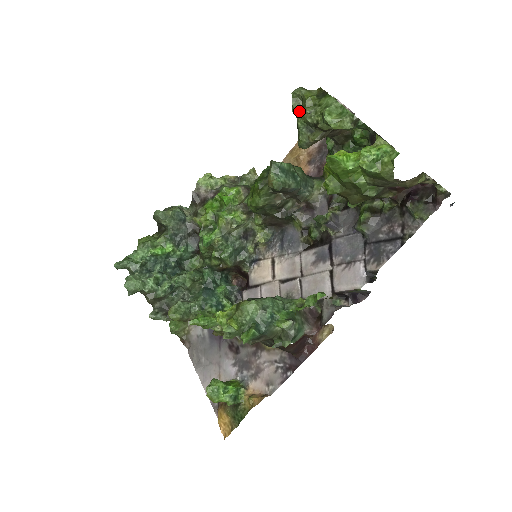
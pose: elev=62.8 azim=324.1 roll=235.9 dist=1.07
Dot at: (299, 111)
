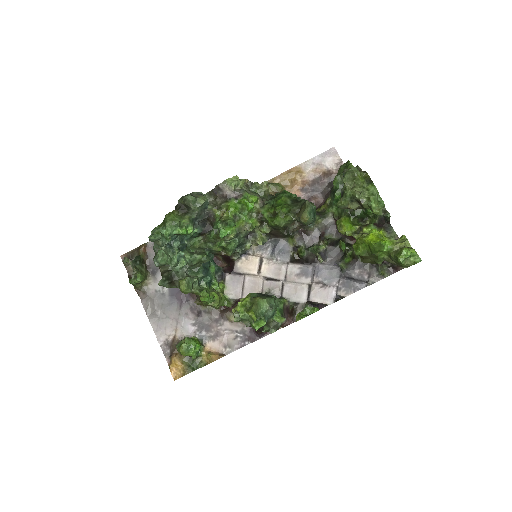
Dot at: (349, 183)
